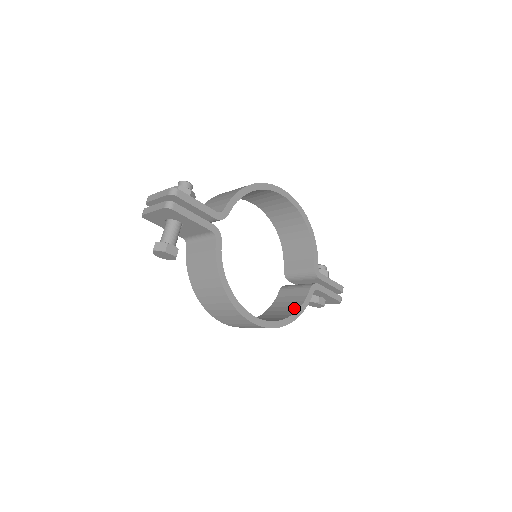
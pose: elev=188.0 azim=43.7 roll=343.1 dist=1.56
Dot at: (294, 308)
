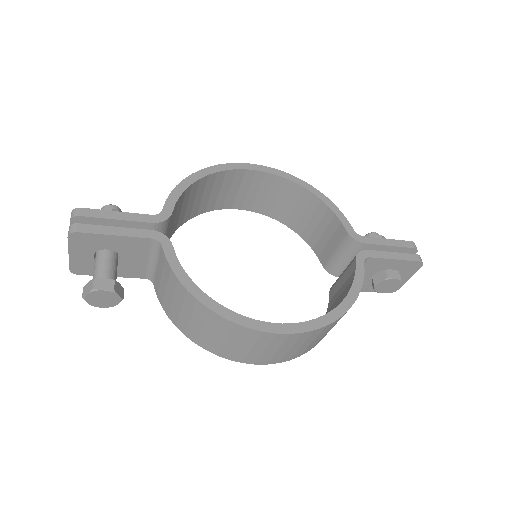
Dot at: (344, 295)
